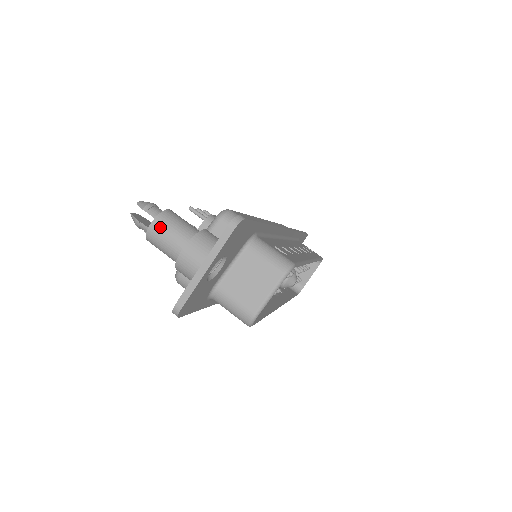
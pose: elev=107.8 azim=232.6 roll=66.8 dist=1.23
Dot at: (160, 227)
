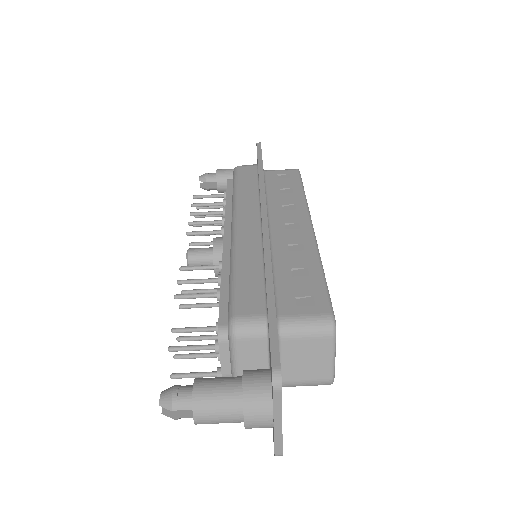
Dot at: (205, 417)
